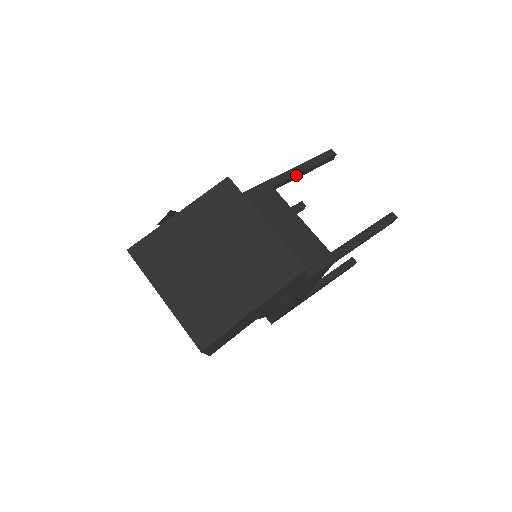
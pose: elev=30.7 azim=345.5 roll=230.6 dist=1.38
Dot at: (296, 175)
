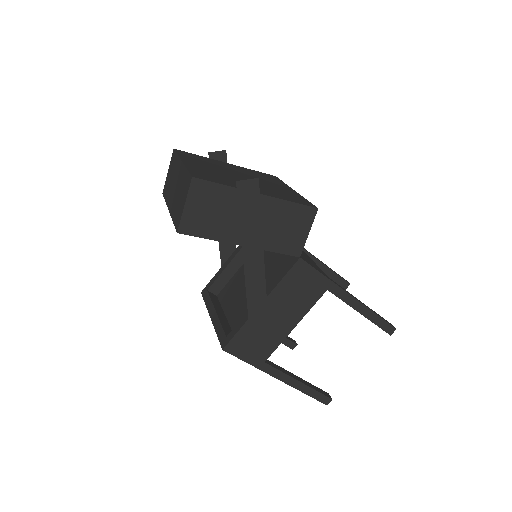
Dot at: (314, 258)
